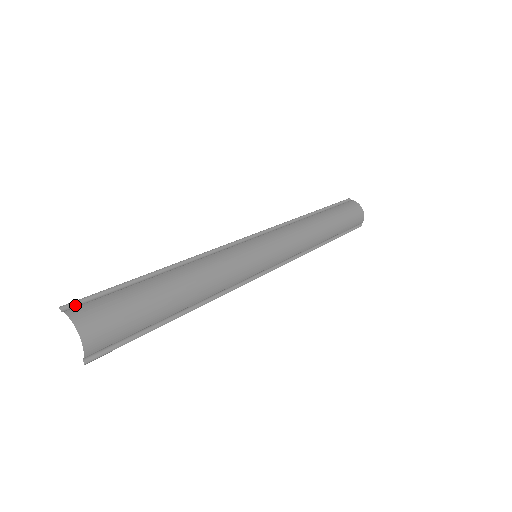
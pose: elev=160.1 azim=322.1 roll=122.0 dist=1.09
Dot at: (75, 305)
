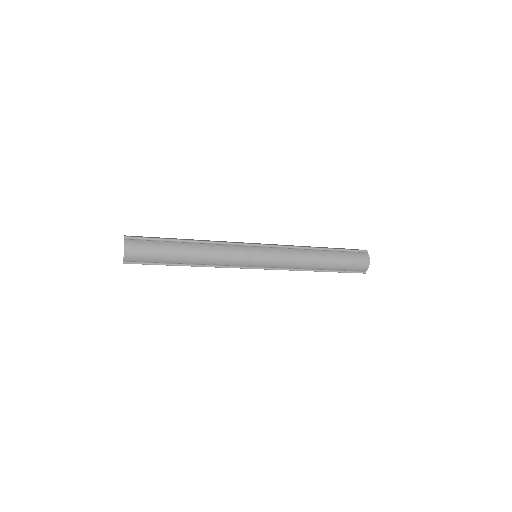
Dot at: (132, 238)
